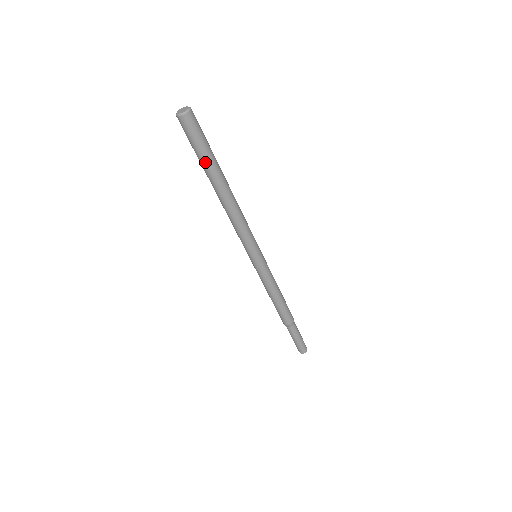
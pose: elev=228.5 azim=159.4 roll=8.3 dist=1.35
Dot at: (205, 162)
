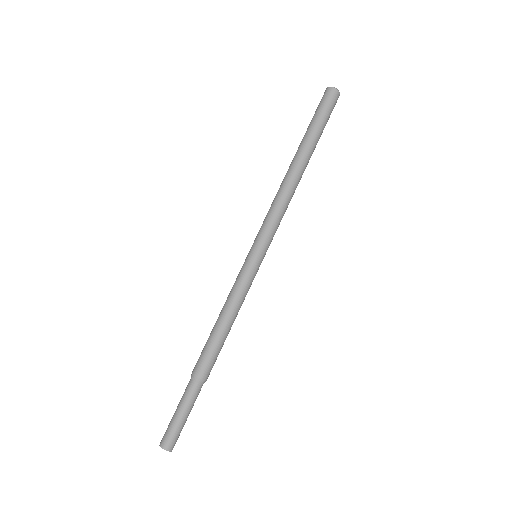
Dot at: (309, 130)
